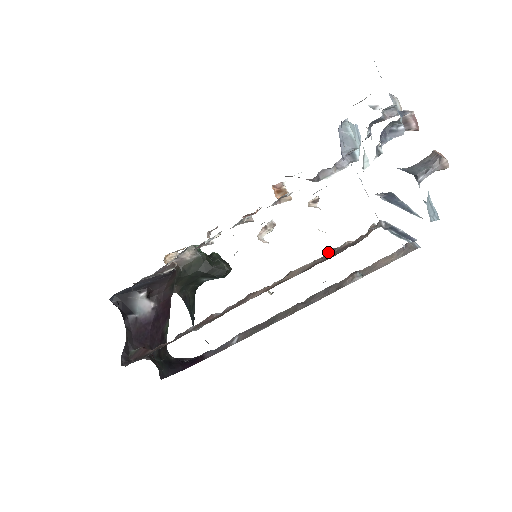
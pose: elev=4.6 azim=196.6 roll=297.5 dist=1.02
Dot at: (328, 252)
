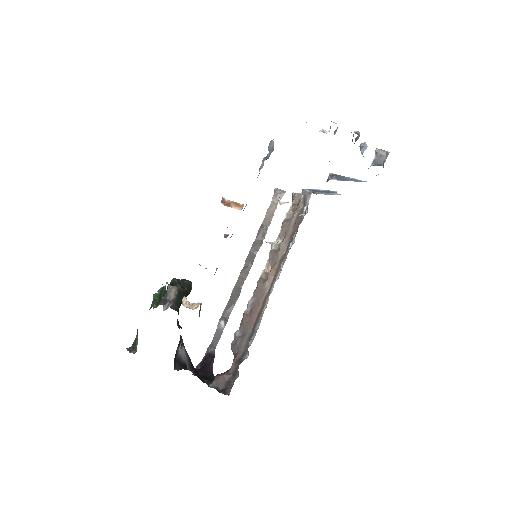
Dot at: (285, 225)
